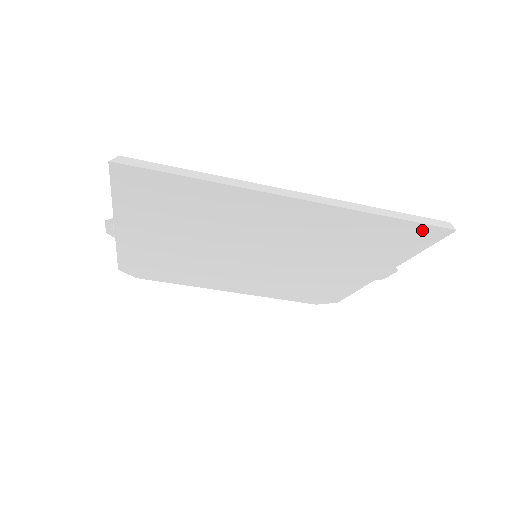
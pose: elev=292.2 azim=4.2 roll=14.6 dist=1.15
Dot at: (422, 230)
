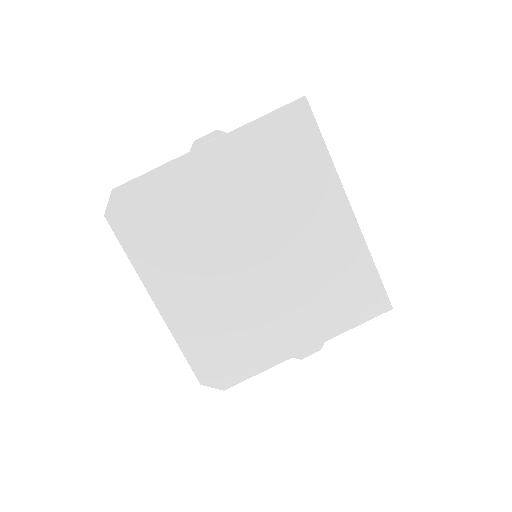
Dot at: (378, 295)
